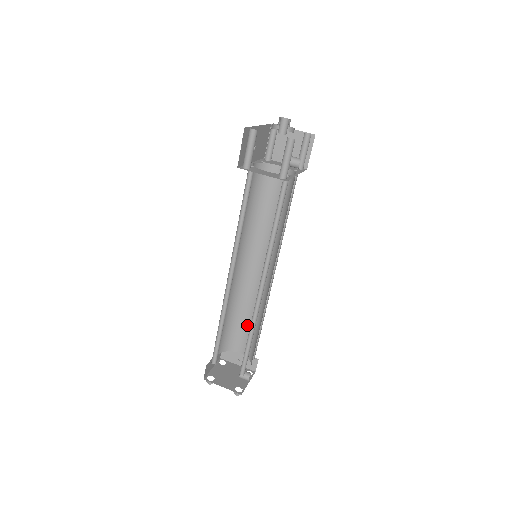
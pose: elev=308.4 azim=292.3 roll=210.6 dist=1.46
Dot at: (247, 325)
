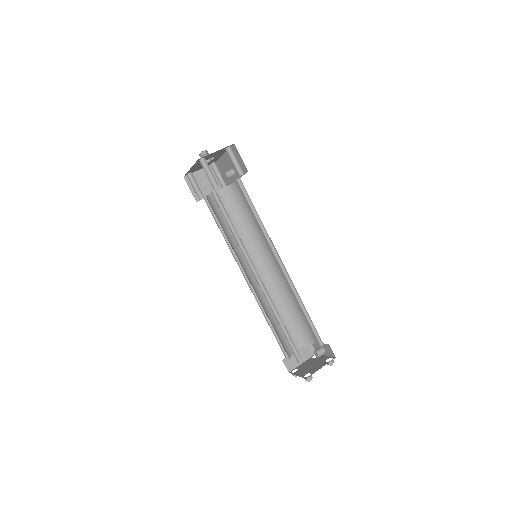
Dot at: (284, 323)
